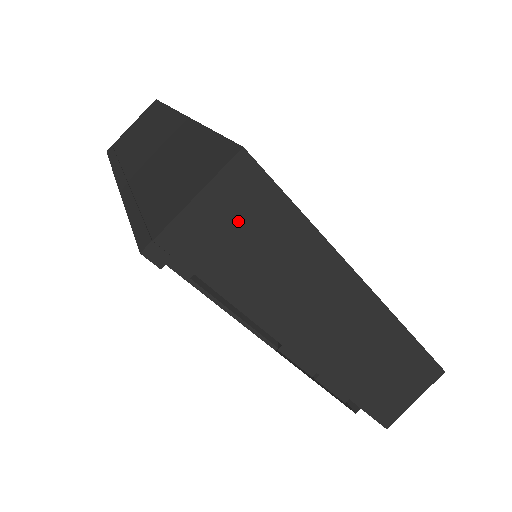
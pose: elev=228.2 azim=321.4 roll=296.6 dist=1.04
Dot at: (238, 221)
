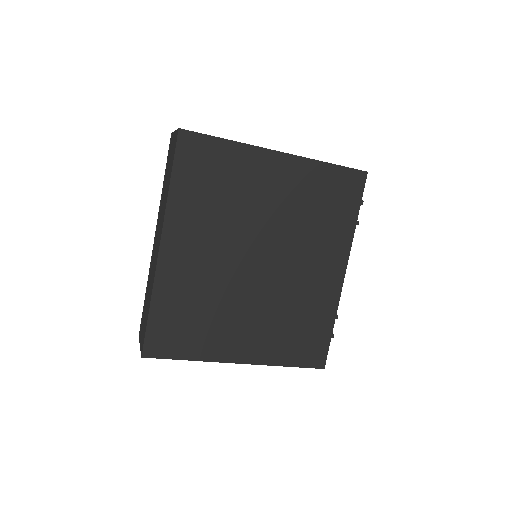
Dot at: occluded
